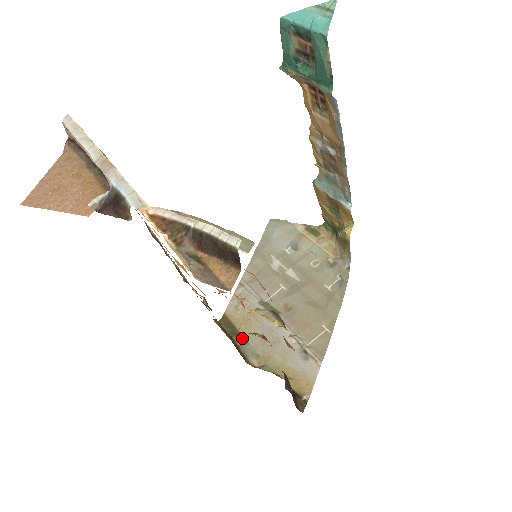
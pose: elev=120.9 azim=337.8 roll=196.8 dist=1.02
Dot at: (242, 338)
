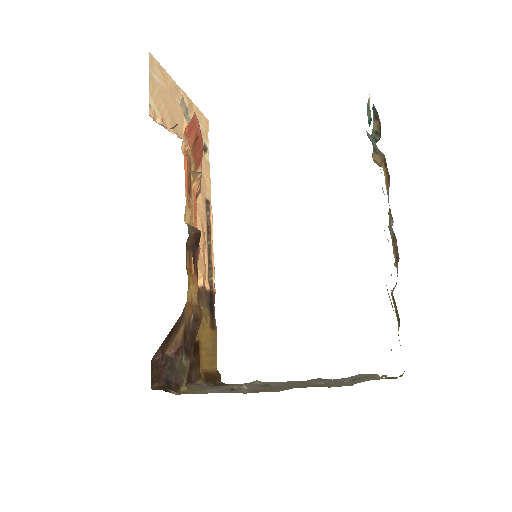
Dot at: (215, 386)
